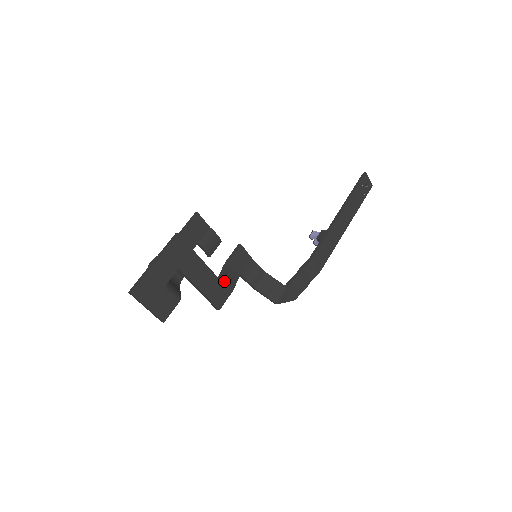
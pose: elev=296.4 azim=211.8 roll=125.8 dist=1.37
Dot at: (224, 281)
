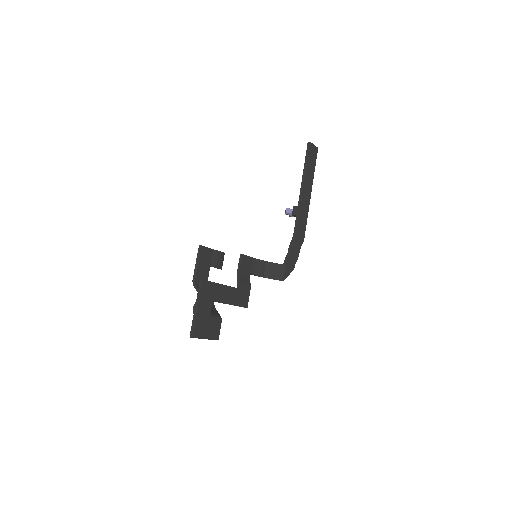
Dot at: (243, 287)
